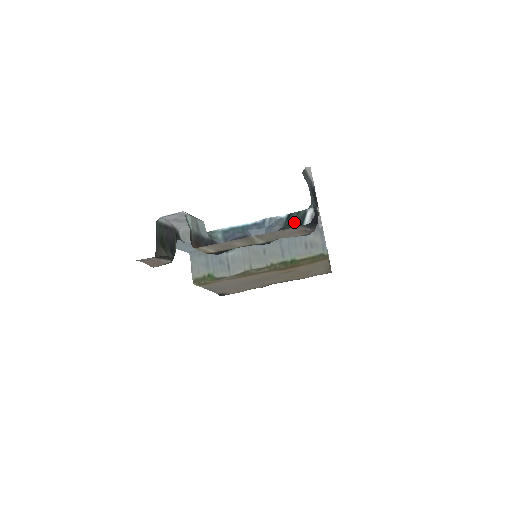
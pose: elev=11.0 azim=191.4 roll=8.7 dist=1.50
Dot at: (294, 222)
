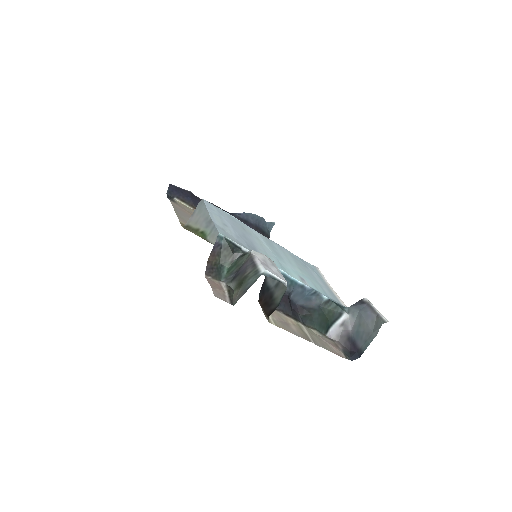
Dot at: (329, 314)
